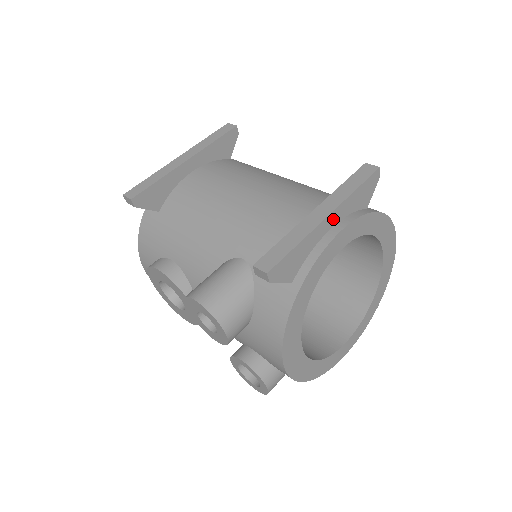
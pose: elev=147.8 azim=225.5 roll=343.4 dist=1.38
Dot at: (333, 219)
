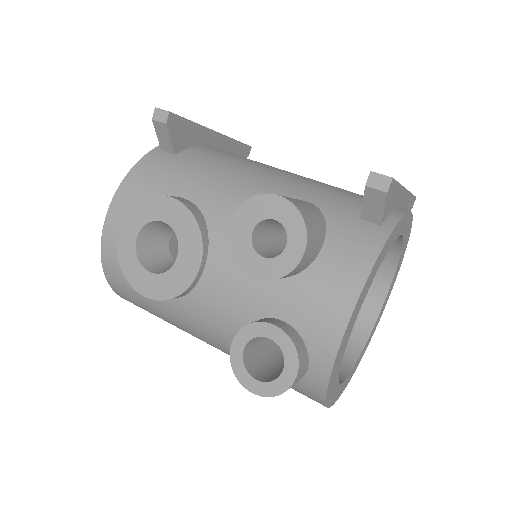
Dot at: (404, 200)
